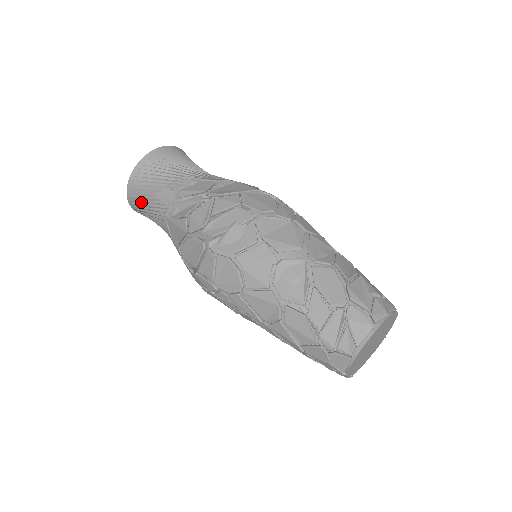
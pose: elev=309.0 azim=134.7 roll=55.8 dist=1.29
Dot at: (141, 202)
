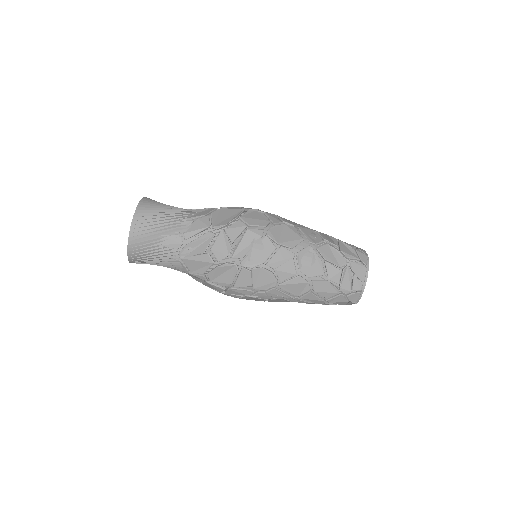
Dot at: (145, 254)
